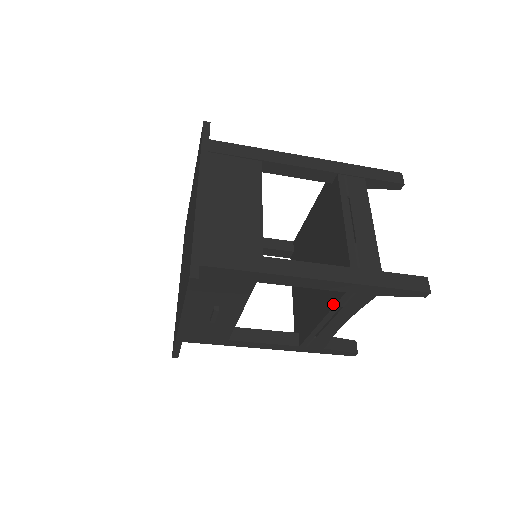
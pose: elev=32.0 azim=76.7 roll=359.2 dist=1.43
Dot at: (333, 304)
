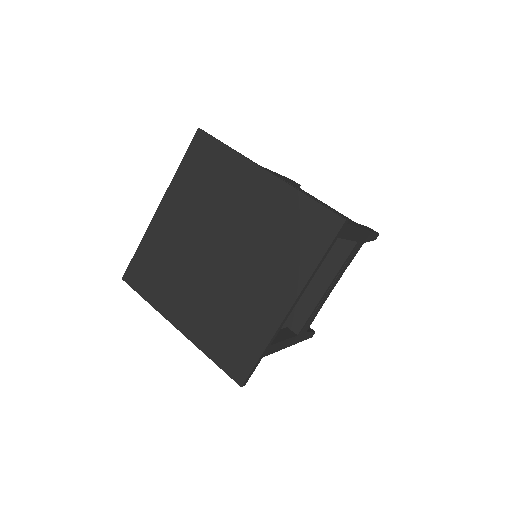
Dot at: (342, 262)
